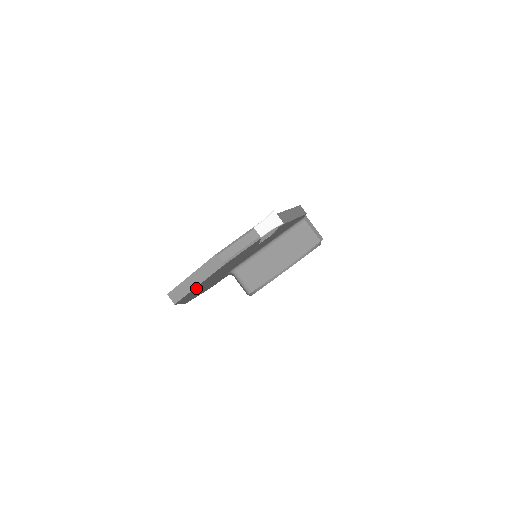
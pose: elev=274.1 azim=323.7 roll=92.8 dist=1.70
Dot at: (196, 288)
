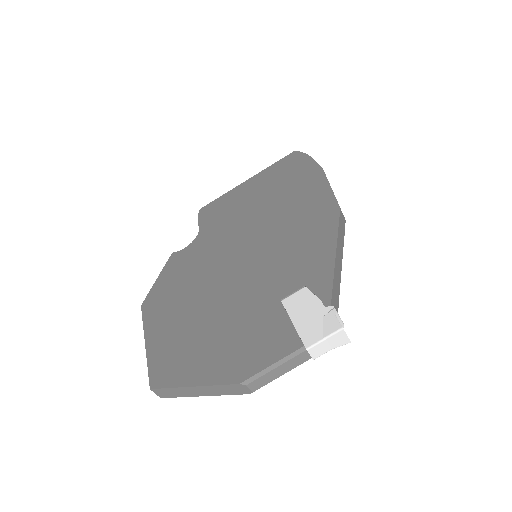
Dot at: occluded
